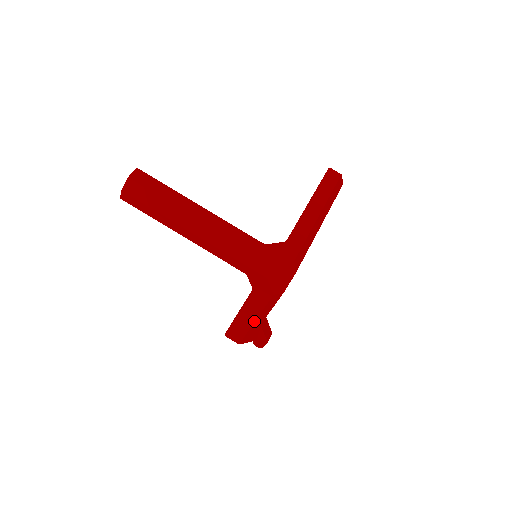
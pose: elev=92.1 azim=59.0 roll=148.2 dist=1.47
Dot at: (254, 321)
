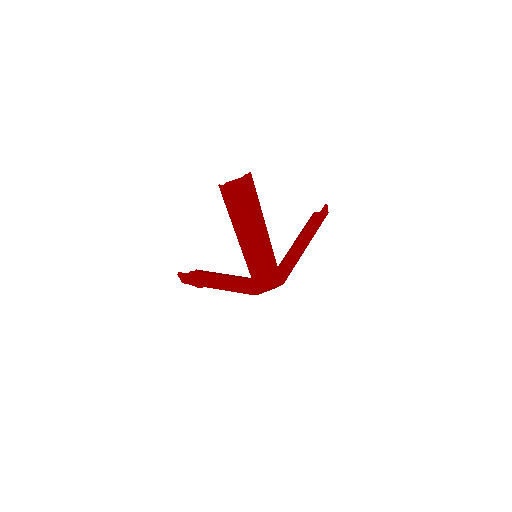
Dot at: occluded
